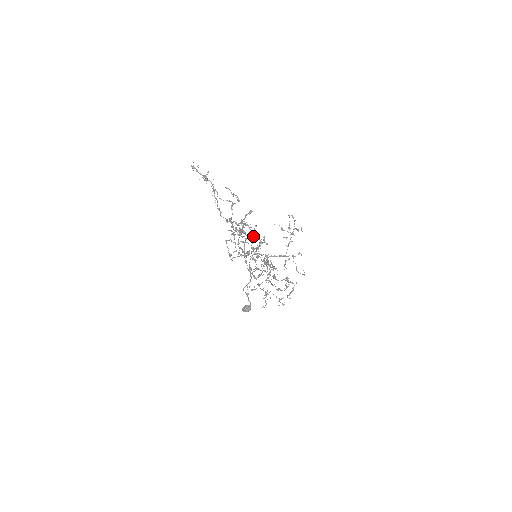
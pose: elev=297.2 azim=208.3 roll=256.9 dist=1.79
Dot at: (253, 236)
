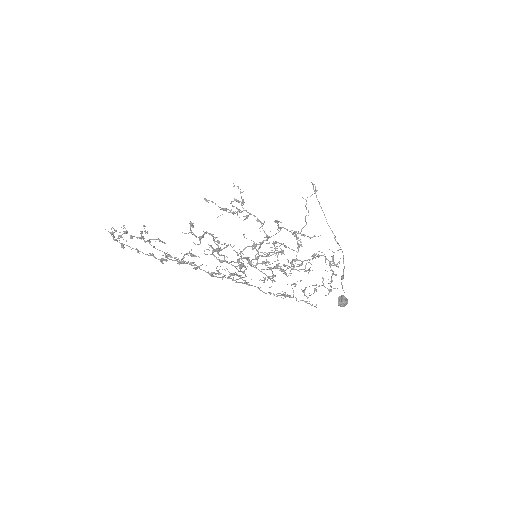
Dot at: occluded
